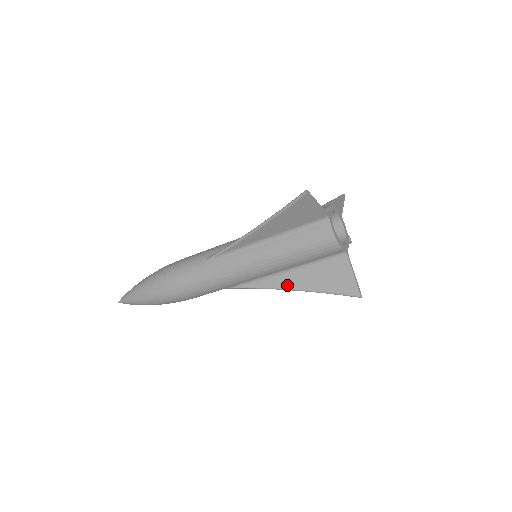
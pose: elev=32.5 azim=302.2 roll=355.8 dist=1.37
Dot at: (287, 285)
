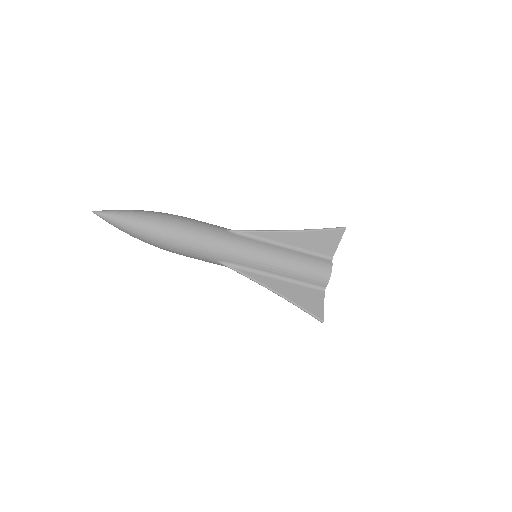
Dot at: (272, 286)
